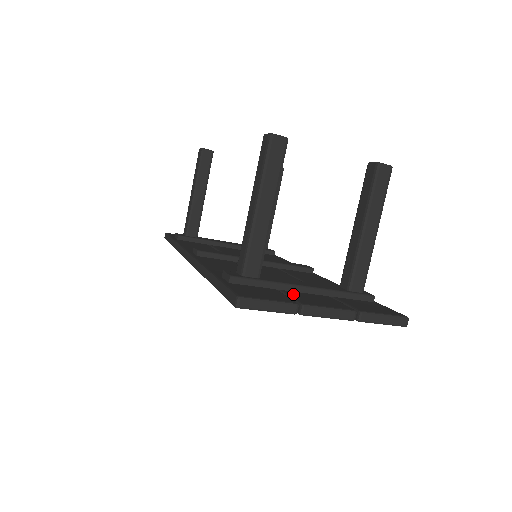
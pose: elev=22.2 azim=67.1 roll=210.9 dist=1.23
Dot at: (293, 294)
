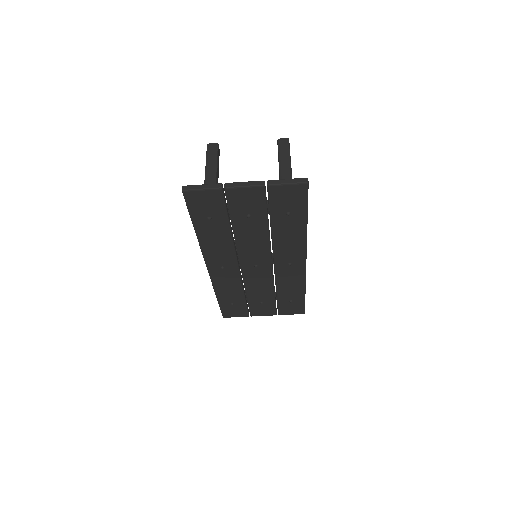
Dot at: occluded
